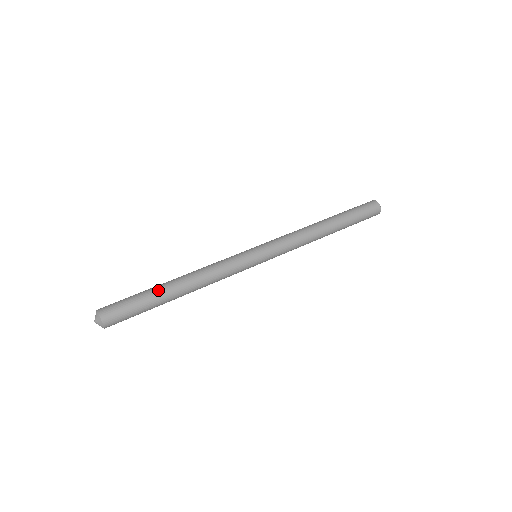
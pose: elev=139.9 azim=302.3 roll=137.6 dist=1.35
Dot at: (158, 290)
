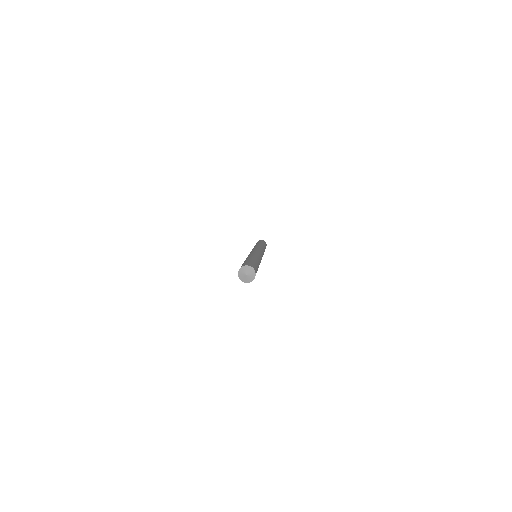
Dot at: (249, 259)
